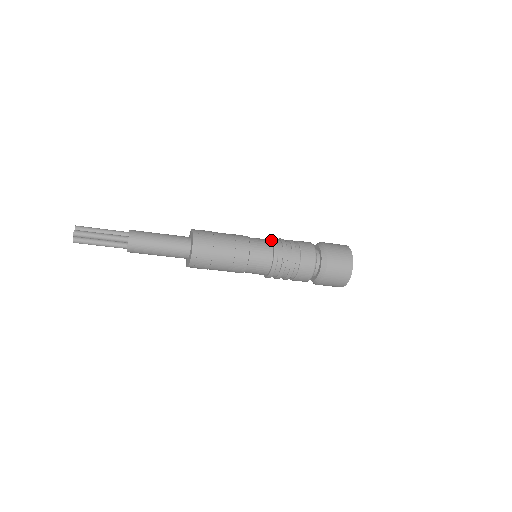
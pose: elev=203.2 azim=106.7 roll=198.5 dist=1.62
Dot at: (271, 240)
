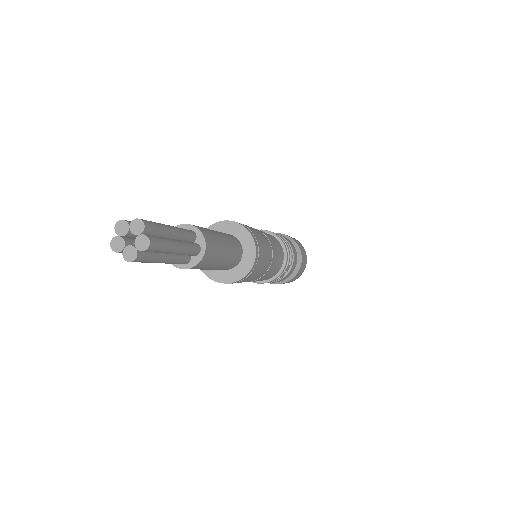
Dot at: (278, 240)
